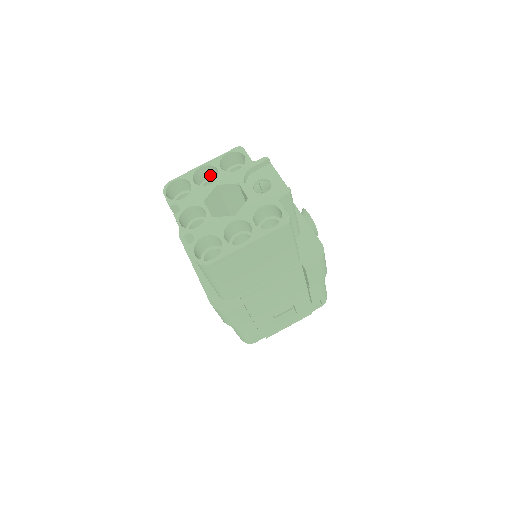
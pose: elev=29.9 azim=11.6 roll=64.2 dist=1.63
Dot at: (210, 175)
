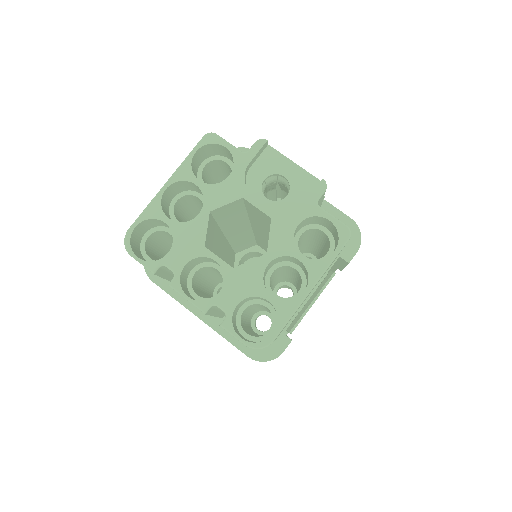
Dot at: (178, 191)
